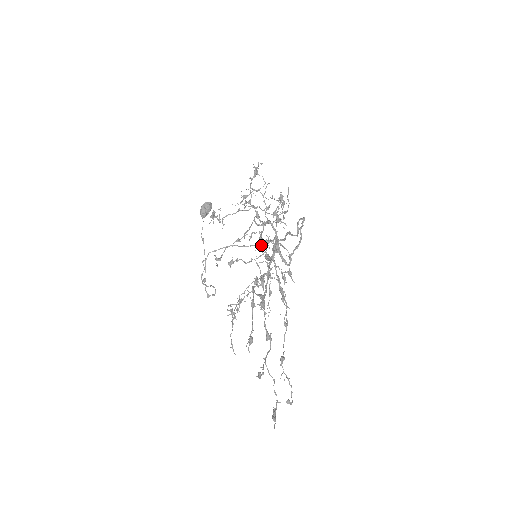
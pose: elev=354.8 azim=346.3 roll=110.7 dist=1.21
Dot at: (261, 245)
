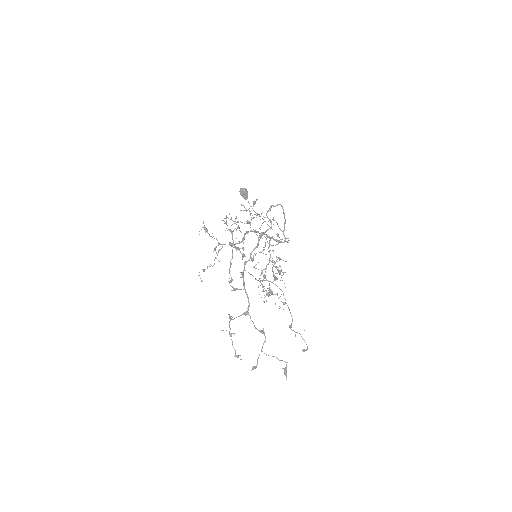
Dot at: occluded
